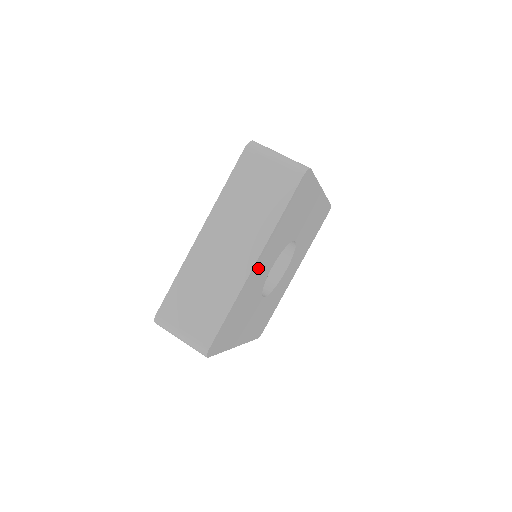
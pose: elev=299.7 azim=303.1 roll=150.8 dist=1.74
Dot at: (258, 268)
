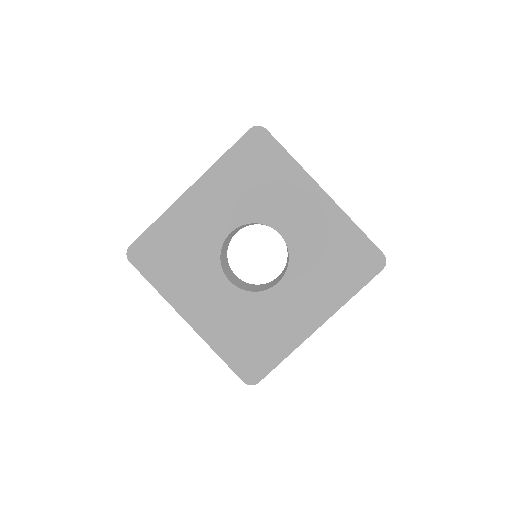
Dot at: (198, 202)
